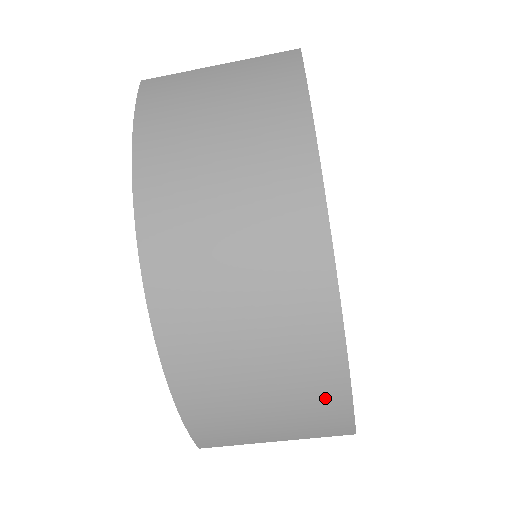
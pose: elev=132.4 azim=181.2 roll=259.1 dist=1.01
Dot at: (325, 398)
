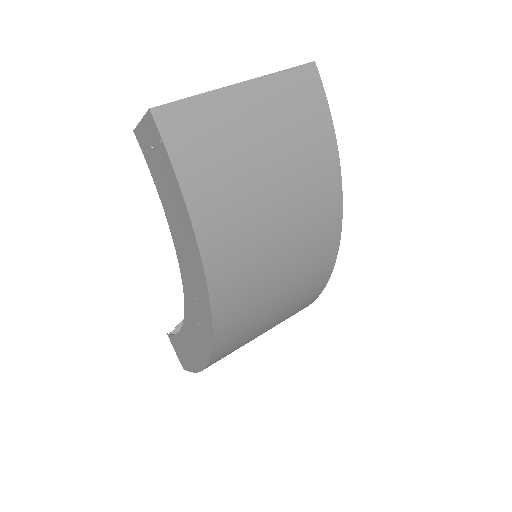
Dot at: occluded
